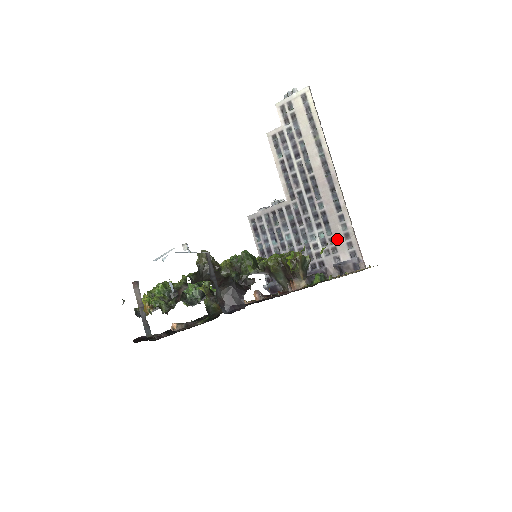
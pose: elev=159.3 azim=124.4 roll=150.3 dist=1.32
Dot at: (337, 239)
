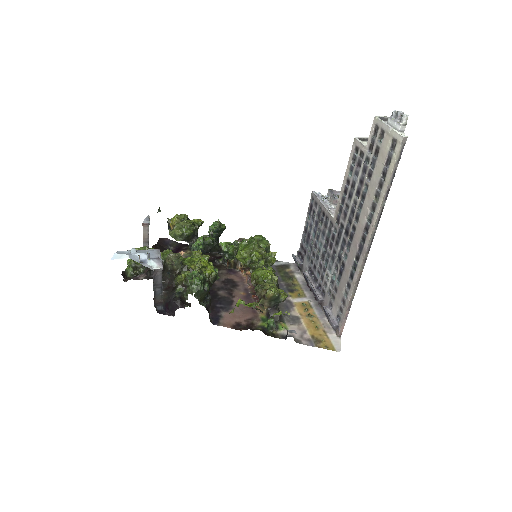
Dot at: (338, 294)
